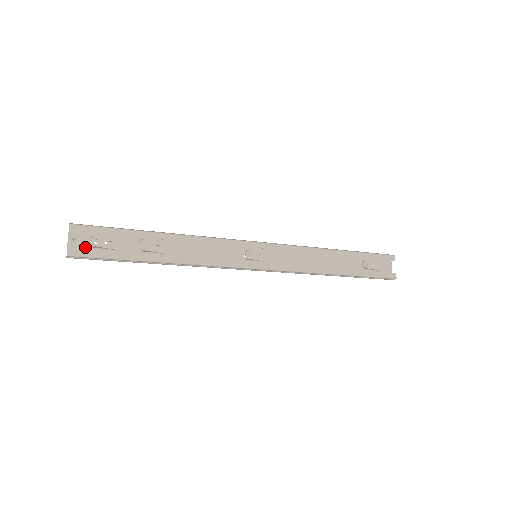
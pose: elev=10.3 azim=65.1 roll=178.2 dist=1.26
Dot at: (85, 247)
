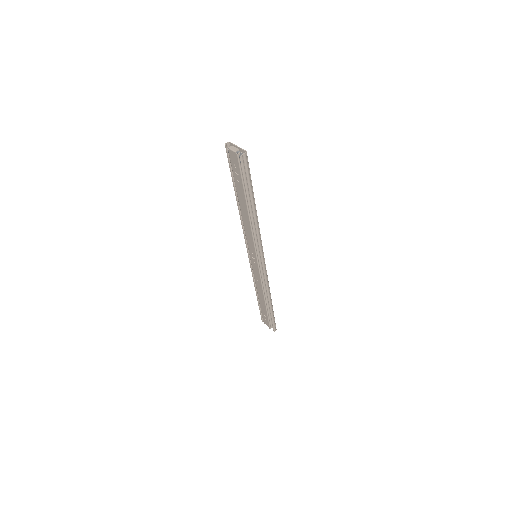
Dot at: occluded
